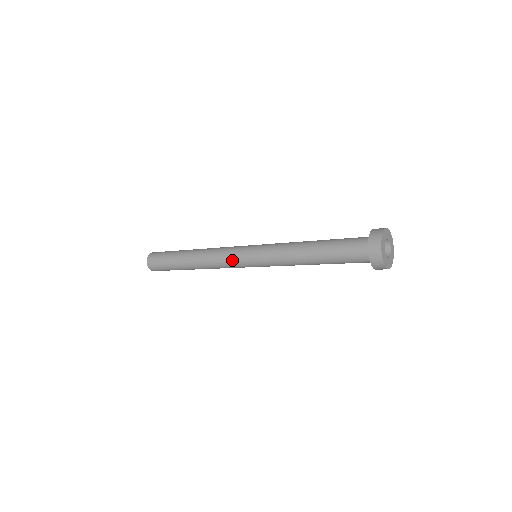
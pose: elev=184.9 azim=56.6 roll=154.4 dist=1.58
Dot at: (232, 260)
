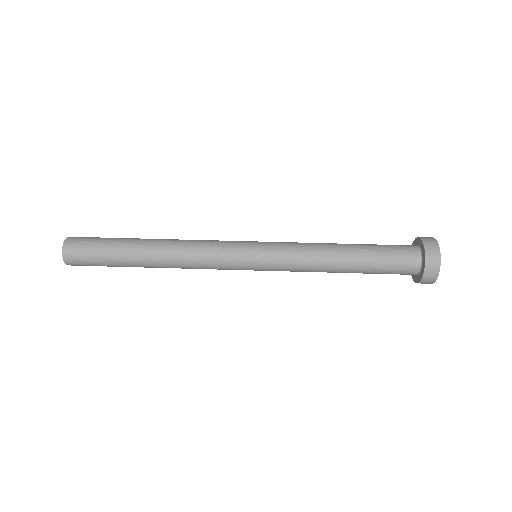
Dot at: (226, 261)
